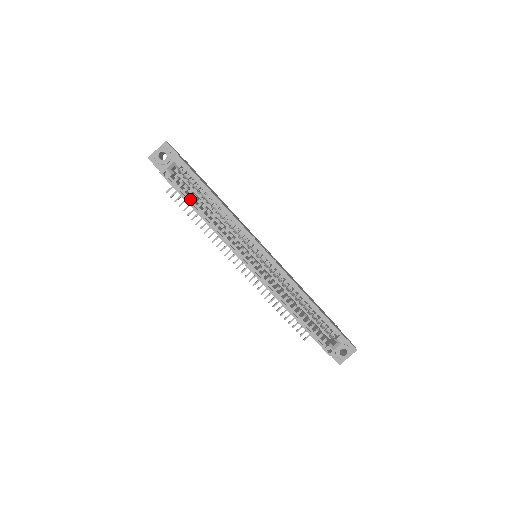
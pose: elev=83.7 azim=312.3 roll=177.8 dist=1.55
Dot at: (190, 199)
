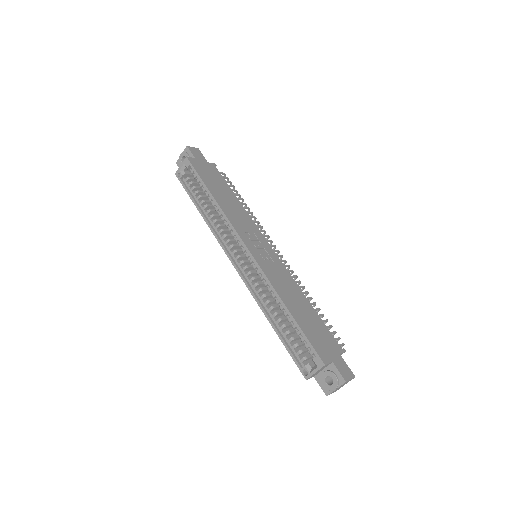
Dot at: (195, 197)
